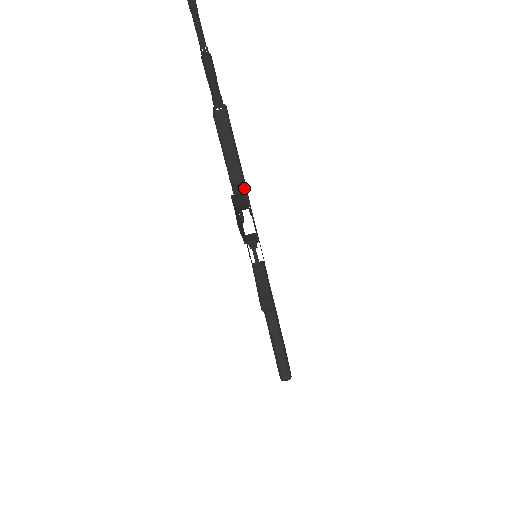
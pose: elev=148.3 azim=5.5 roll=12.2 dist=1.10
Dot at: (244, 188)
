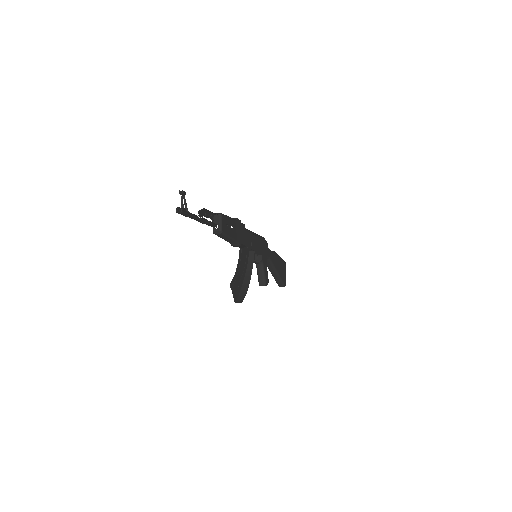
Dot at: (242, 245)
